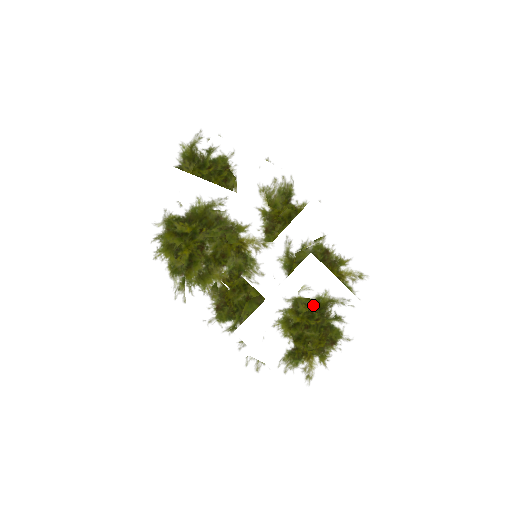
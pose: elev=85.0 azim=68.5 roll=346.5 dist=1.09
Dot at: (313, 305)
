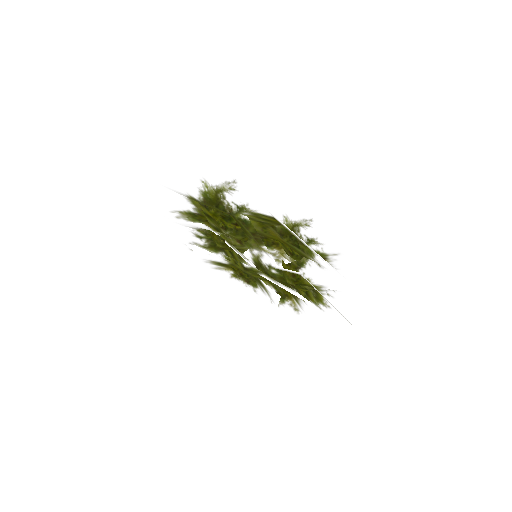
Dot at: (252, 285)
